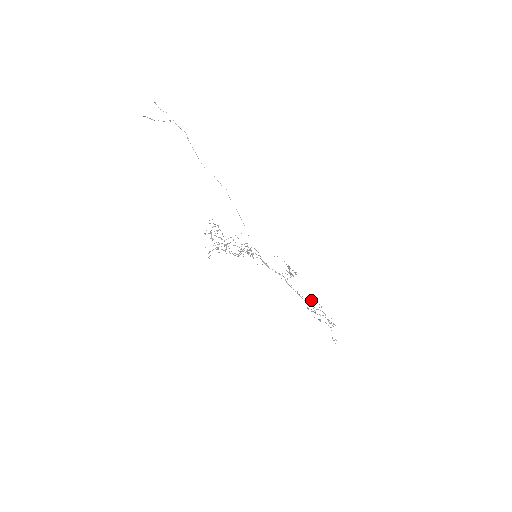
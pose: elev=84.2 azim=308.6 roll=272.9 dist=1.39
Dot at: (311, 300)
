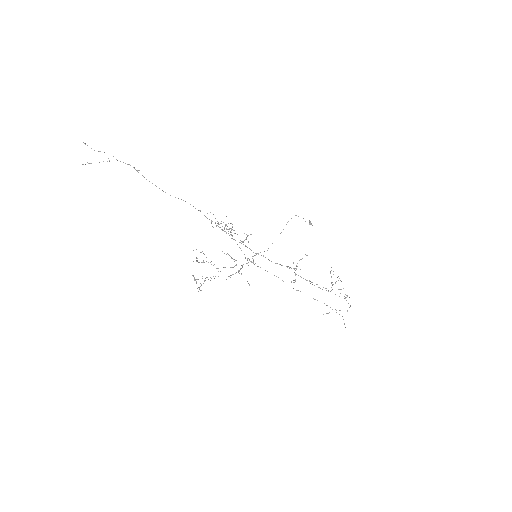
Dot at: occluded
